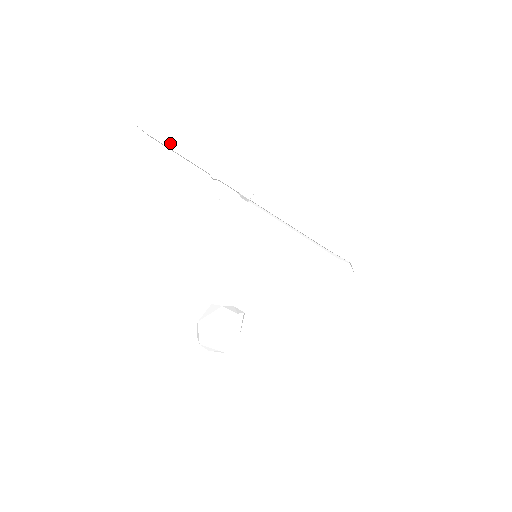
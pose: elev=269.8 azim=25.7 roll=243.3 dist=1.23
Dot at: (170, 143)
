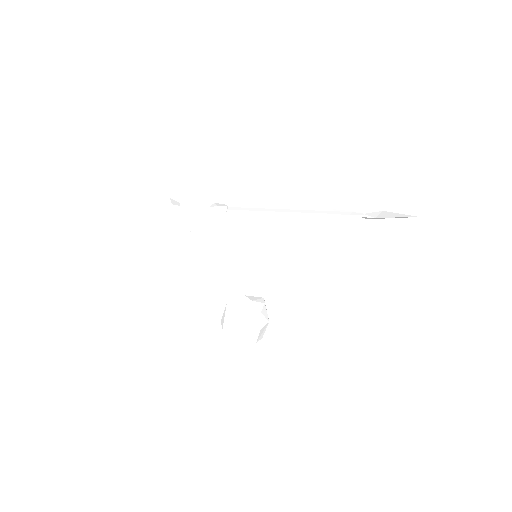
Dot at: (95, 204)
